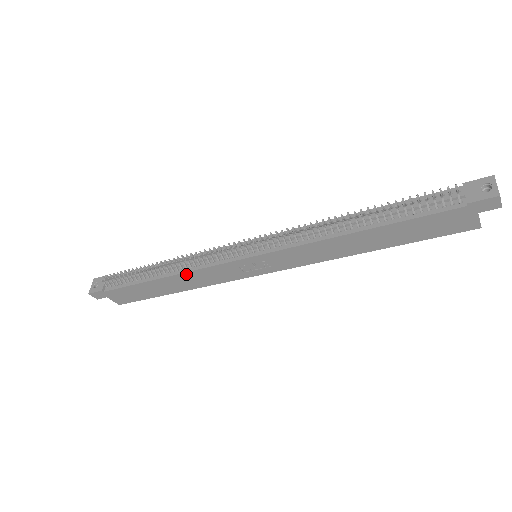
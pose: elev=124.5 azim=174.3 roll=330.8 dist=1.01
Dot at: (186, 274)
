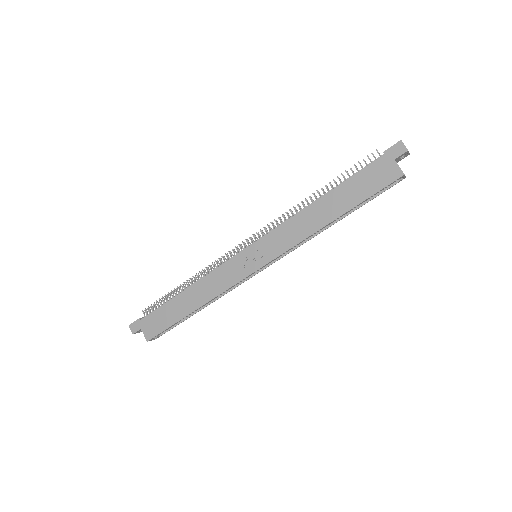
Dot at: (203, 280)
